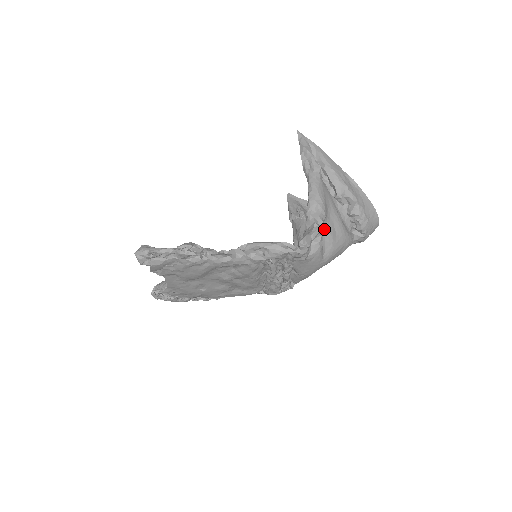
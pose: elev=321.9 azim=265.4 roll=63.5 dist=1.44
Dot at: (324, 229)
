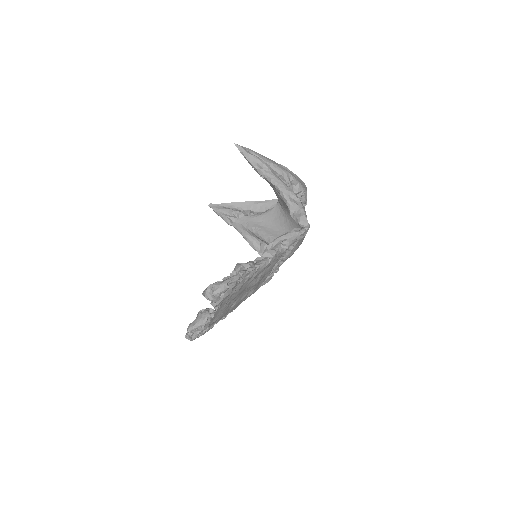
Dot at: occluded
